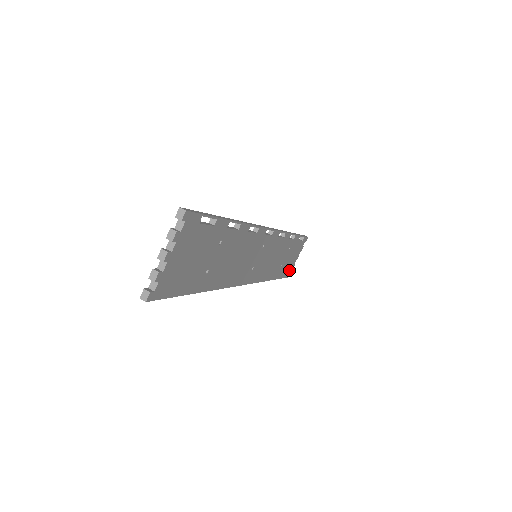
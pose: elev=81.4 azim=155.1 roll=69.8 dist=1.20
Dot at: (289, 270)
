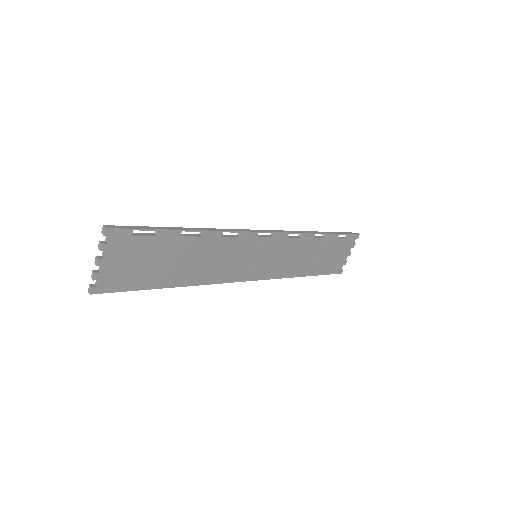
Dot at: (338, 267)
